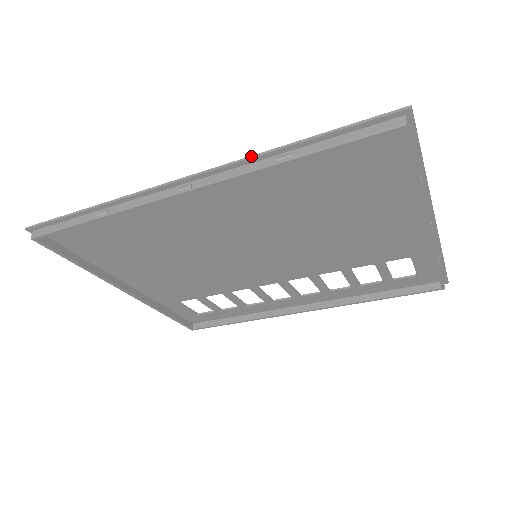
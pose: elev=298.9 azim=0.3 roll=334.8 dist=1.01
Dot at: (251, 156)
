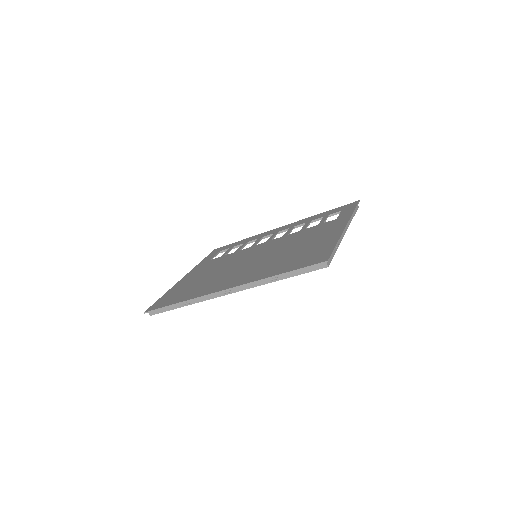
Dot at: (258, 281)
